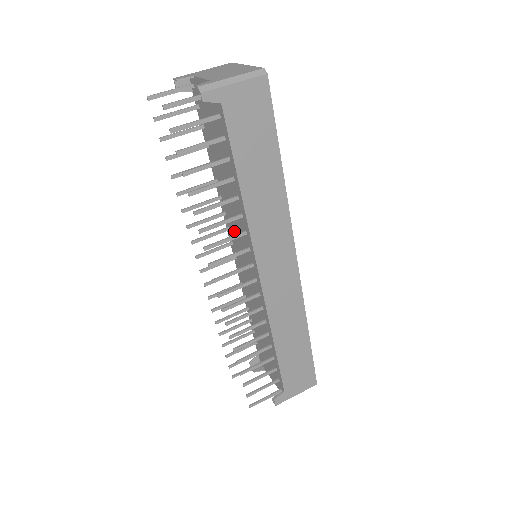
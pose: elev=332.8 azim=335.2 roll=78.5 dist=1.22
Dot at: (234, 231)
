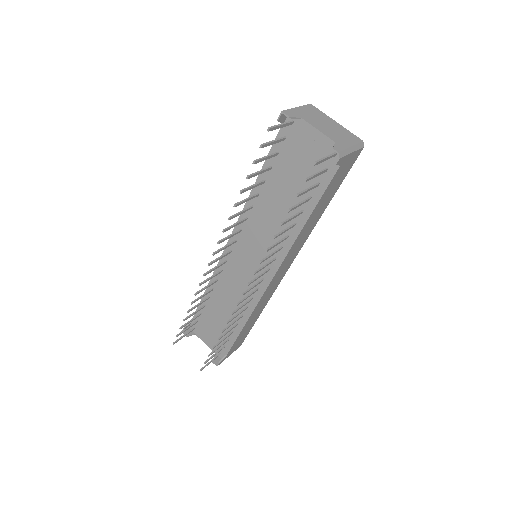
Dot at: (253, 236)
